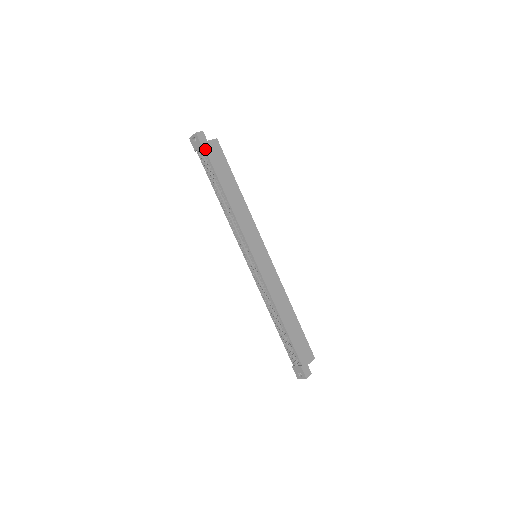
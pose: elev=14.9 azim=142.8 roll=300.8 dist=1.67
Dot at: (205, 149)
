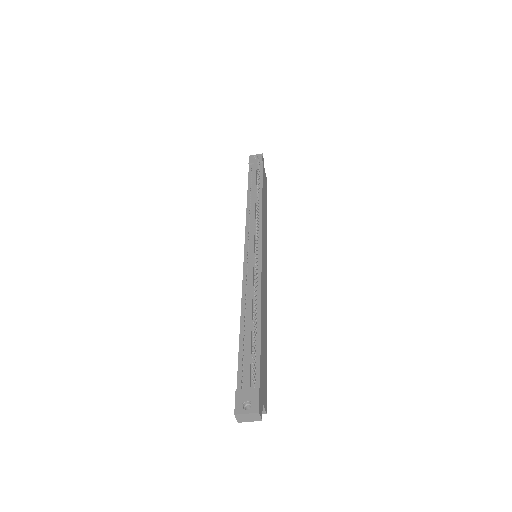
Dot at: (263, 165)
